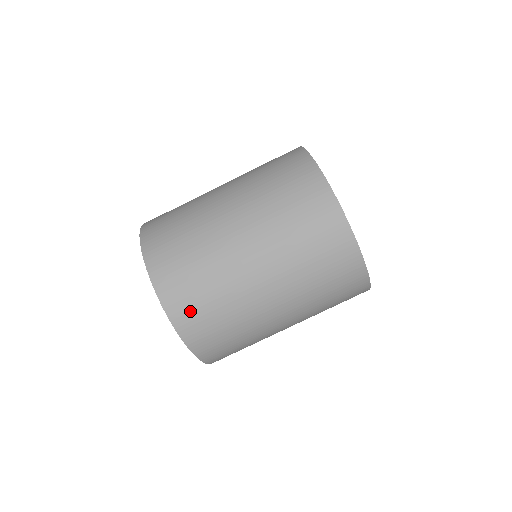
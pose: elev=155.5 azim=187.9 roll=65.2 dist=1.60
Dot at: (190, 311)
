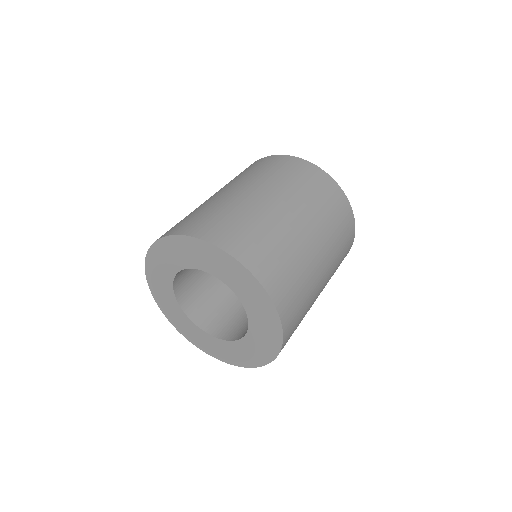
Dot at: (252, 250)
